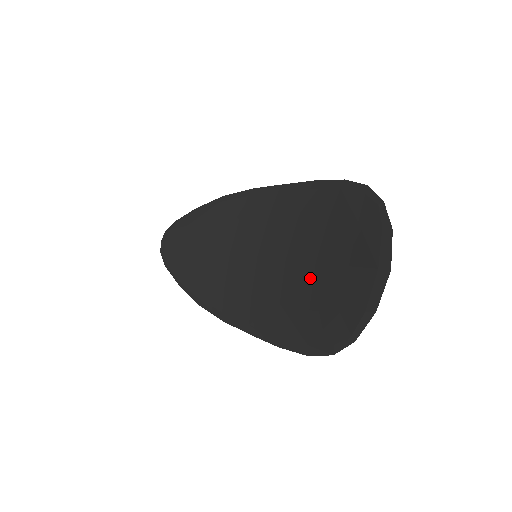
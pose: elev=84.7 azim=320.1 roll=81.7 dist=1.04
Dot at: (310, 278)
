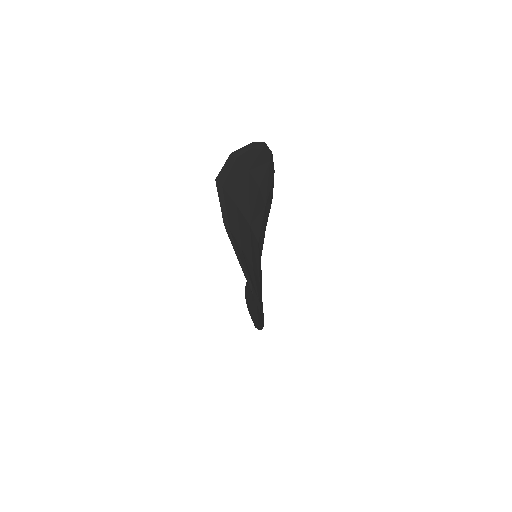
Dot at: occluded
